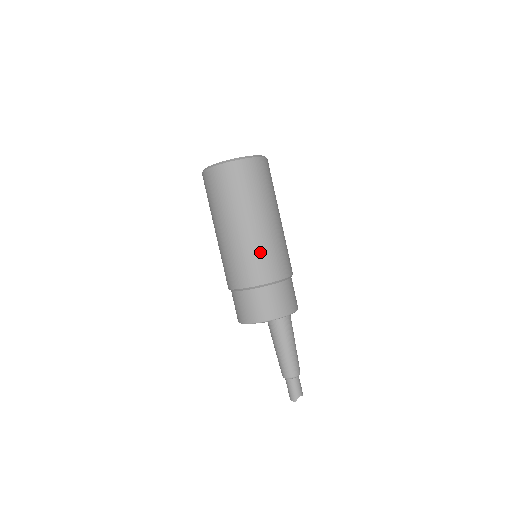
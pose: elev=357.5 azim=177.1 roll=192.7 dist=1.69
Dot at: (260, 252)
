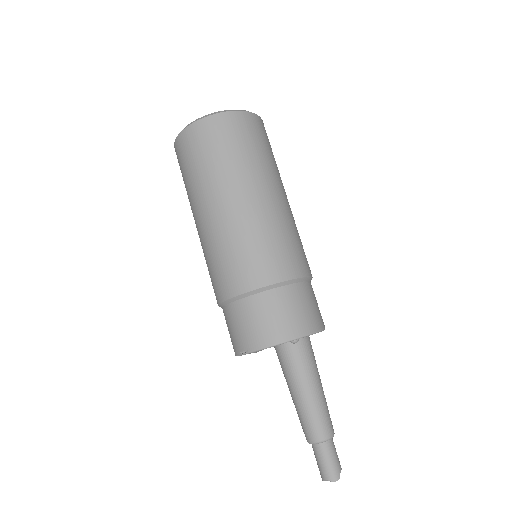
Dot at: (288, 233)
